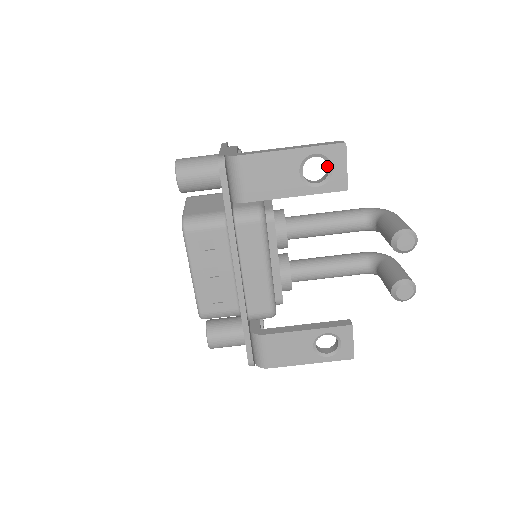
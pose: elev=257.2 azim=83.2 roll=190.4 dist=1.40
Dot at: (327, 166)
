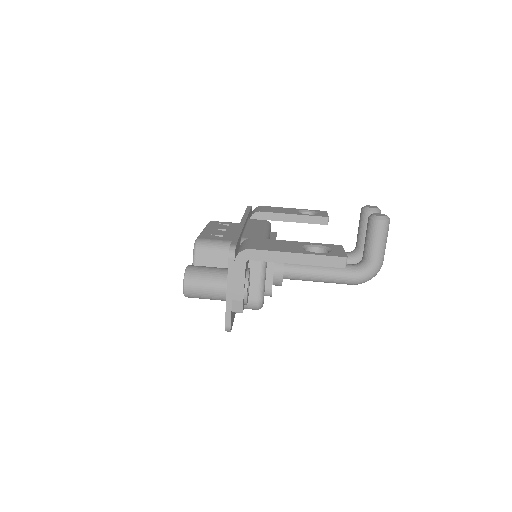
Dot at: occluded
